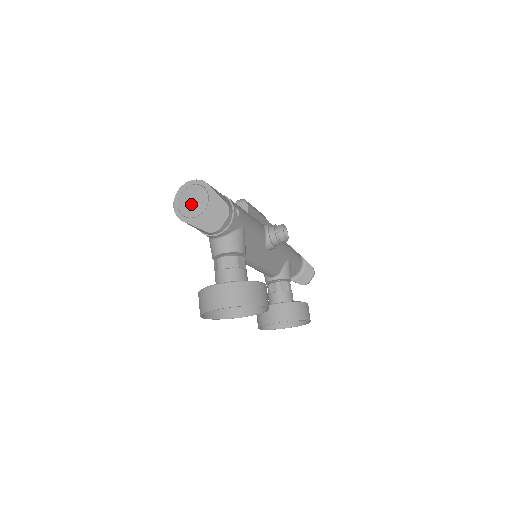
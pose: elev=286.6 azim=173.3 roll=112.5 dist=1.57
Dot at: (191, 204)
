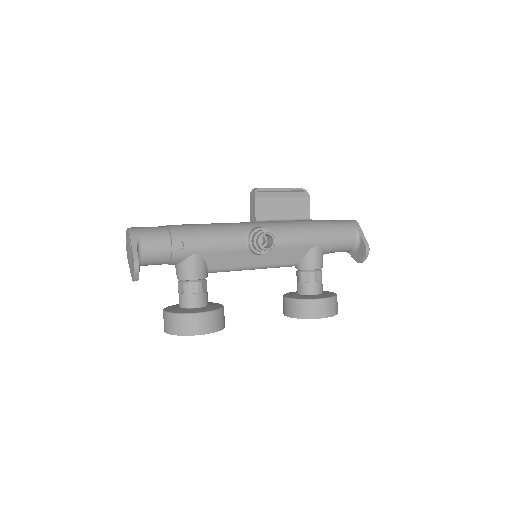
Dot at: (128, 250)
